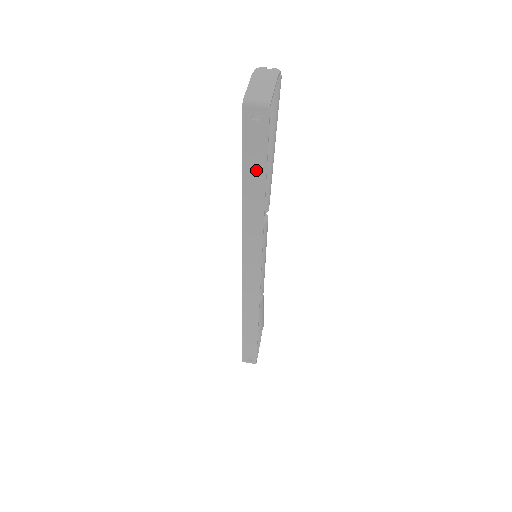
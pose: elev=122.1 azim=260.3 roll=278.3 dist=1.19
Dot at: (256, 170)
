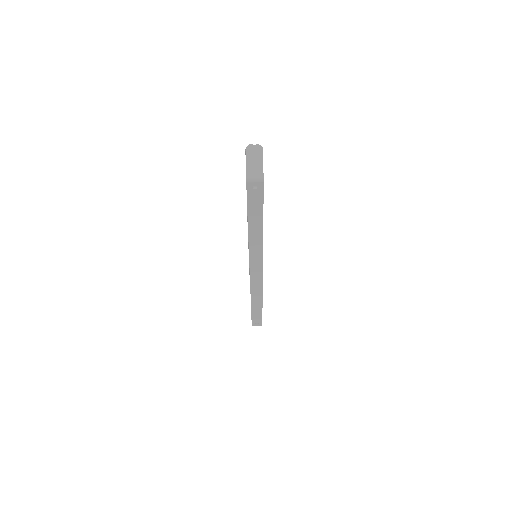
Dot at: (256, 213)
